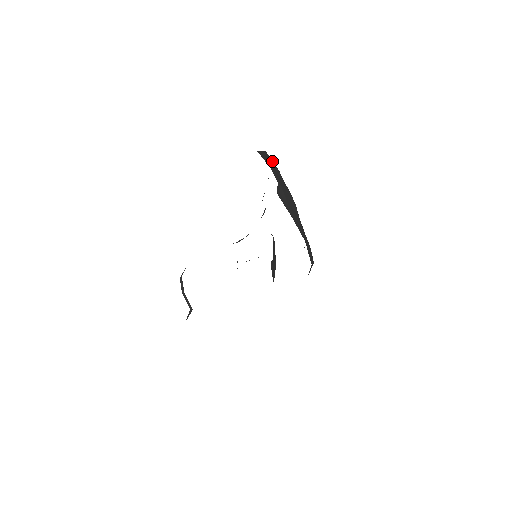
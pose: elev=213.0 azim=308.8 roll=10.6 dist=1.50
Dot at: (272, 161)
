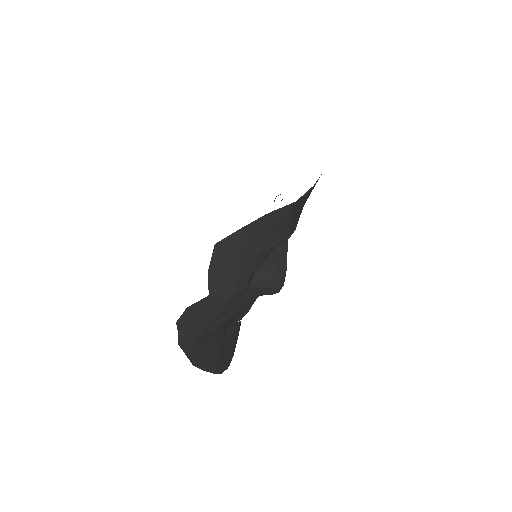
Dot at: occluded
